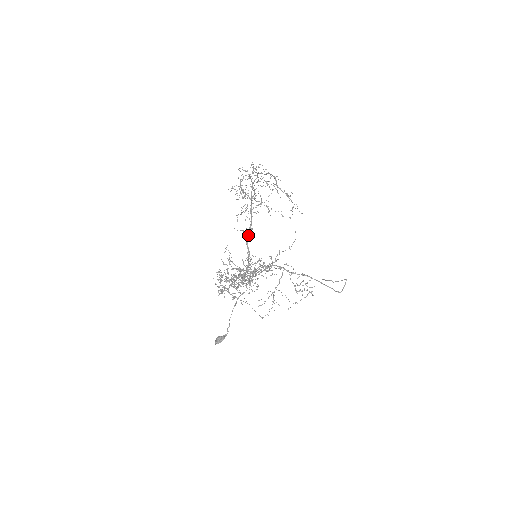
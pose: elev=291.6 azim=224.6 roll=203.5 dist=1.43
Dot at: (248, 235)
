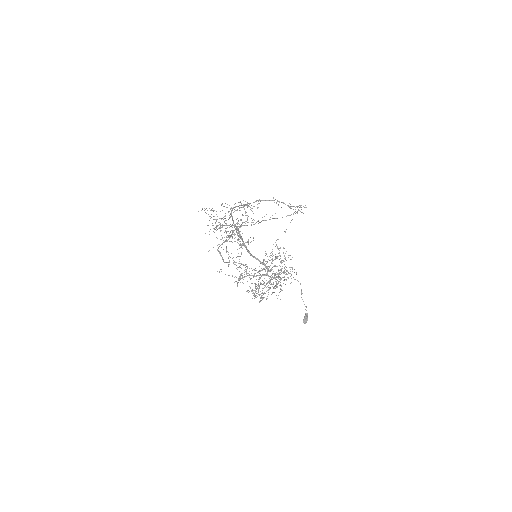
Dot at: (248, 250)
